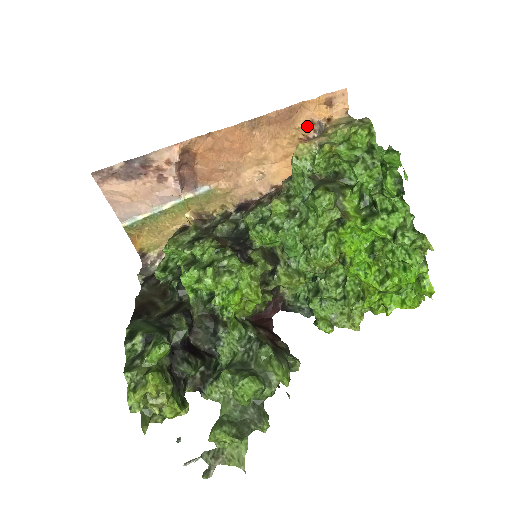
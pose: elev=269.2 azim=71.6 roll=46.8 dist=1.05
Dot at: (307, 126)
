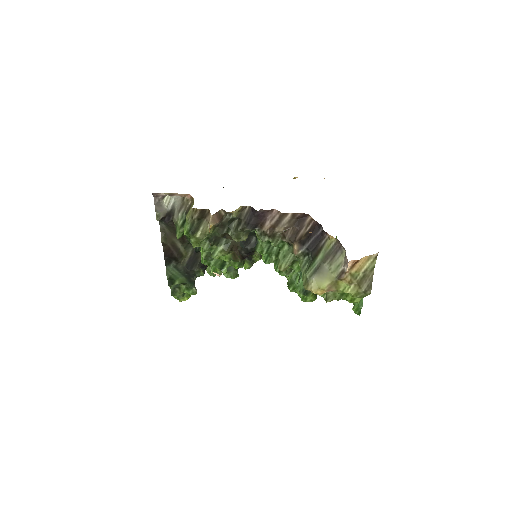
Dot at: occluded
